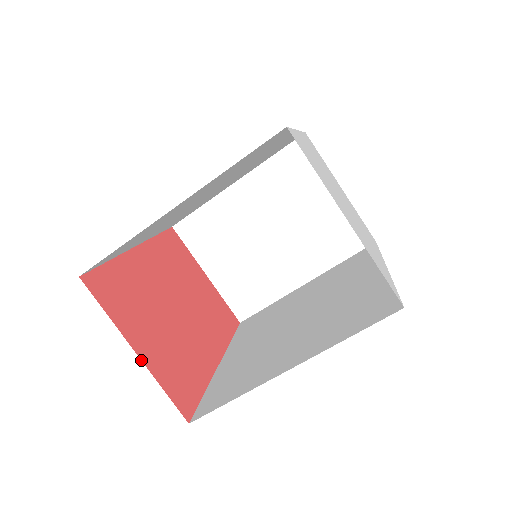
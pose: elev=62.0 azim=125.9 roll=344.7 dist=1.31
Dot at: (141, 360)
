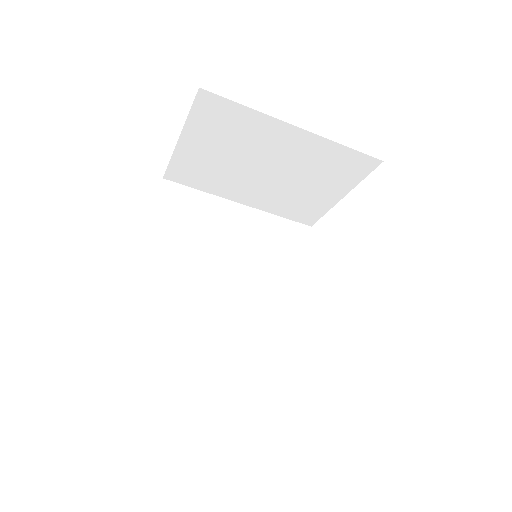
Dot at: occluded
